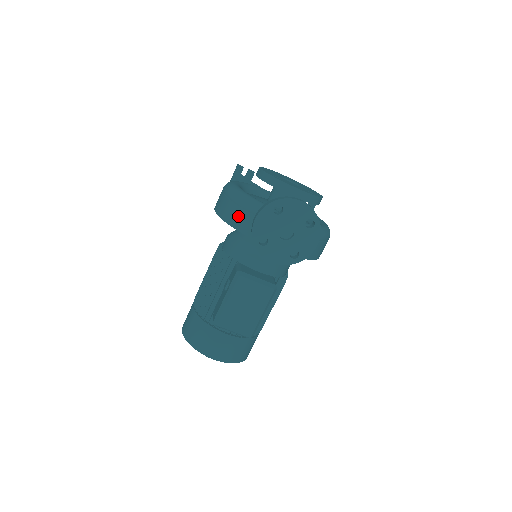
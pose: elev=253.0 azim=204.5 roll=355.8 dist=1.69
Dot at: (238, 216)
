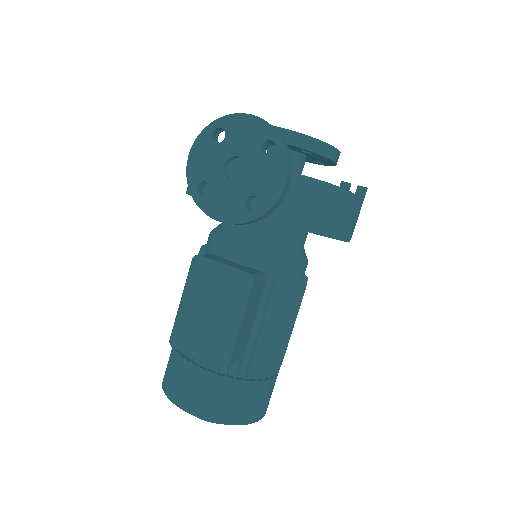
Dot at: occluded
